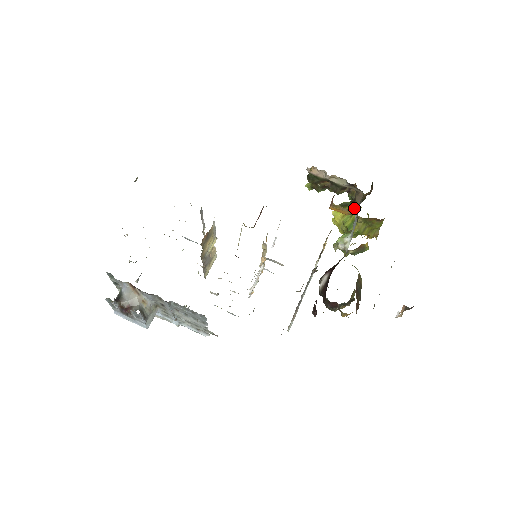
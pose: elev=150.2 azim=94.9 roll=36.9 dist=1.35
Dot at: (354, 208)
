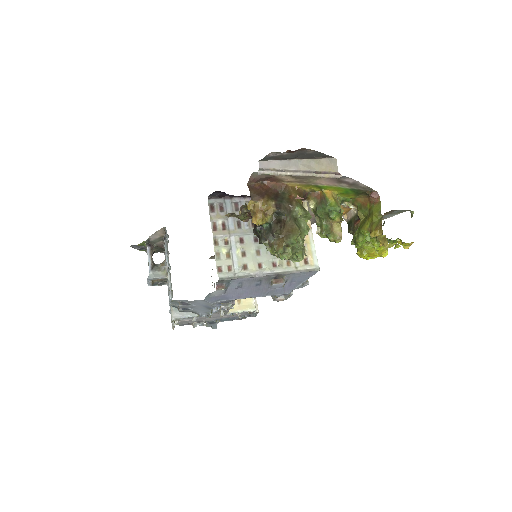
Dot at: occluded
